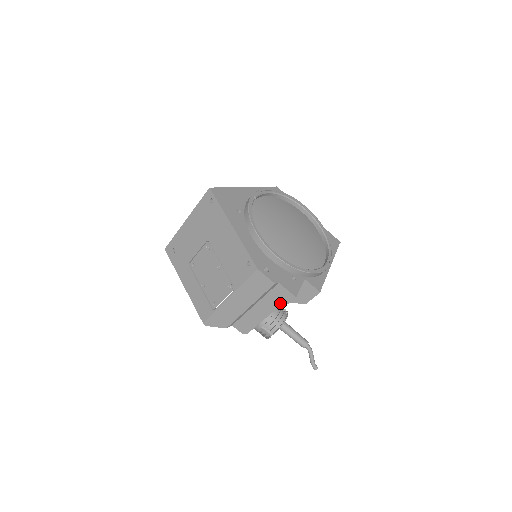
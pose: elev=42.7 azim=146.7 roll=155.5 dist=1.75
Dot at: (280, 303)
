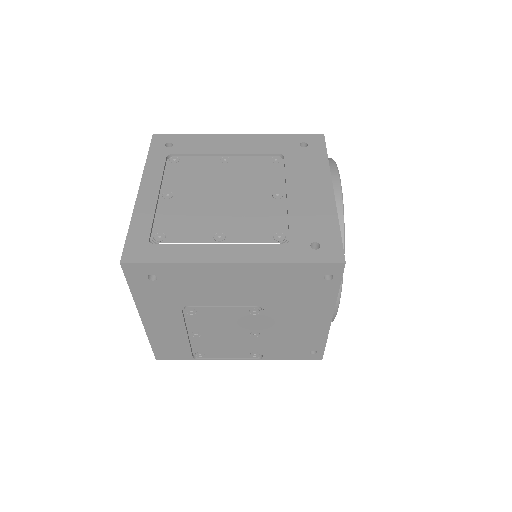
Dot at: occluded
